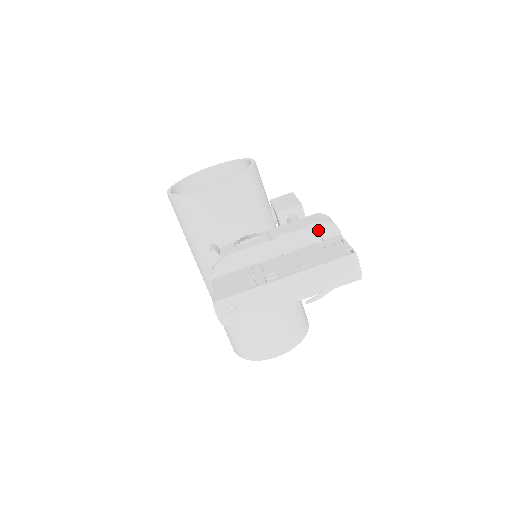
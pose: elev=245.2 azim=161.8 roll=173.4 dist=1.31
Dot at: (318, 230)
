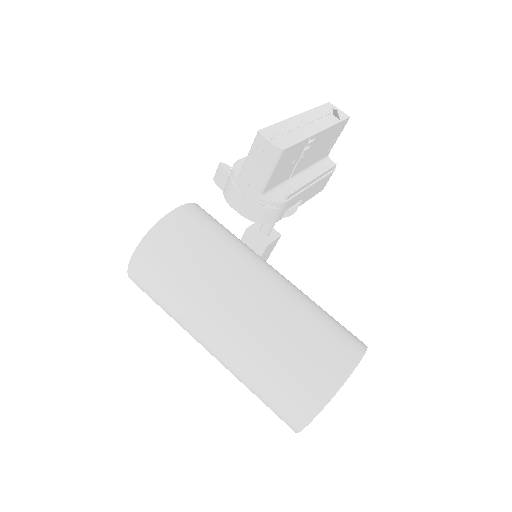
Dot at: occluded
